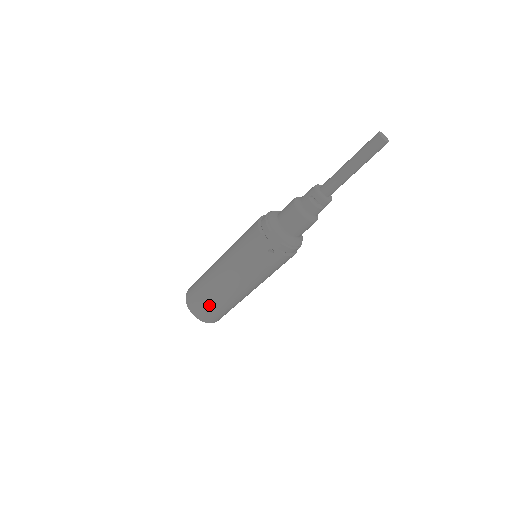
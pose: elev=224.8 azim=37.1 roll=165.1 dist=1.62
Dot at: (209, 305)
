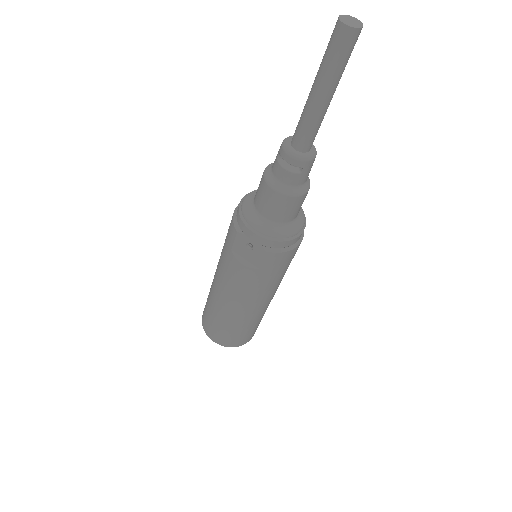
Dot at: (216, 324)
